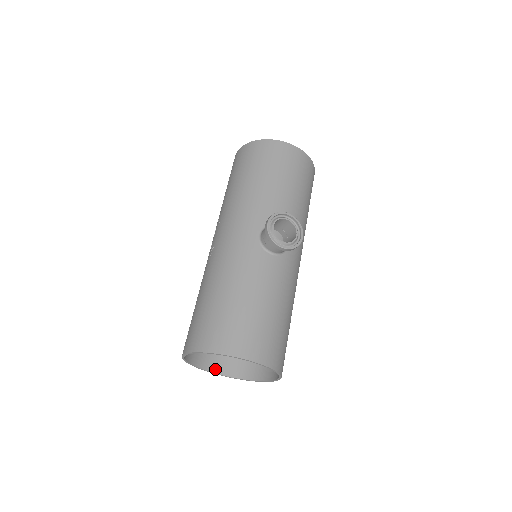
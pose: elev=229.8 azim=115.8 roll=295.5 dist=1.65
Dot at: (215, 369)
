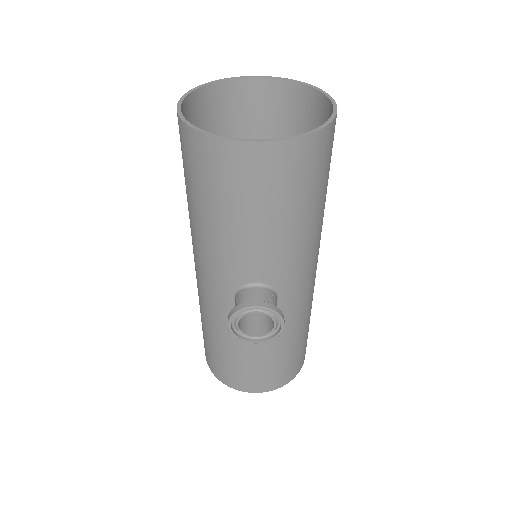
Dot at: occluded
